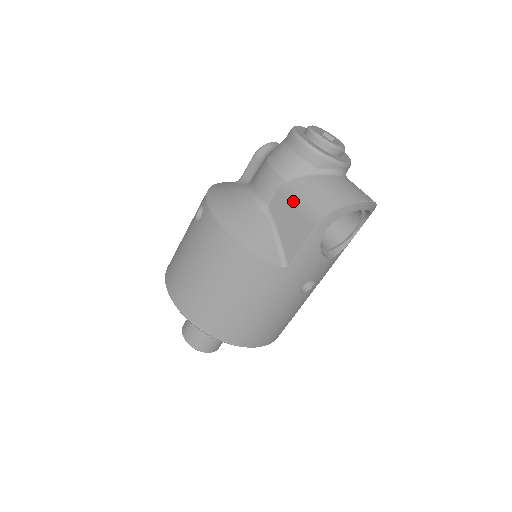
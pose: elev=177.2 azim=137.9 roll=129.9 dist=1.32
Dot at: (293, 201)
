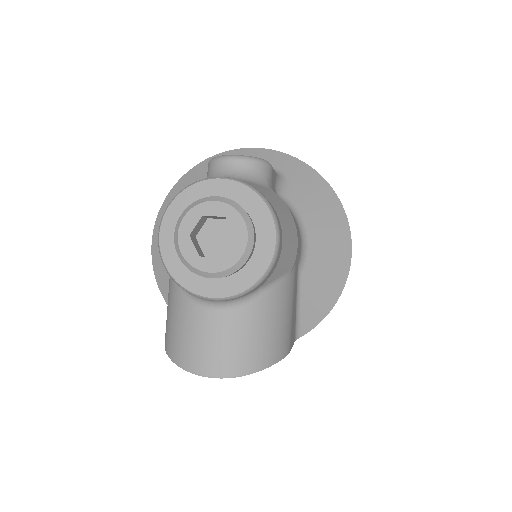
Dot at: occluded
